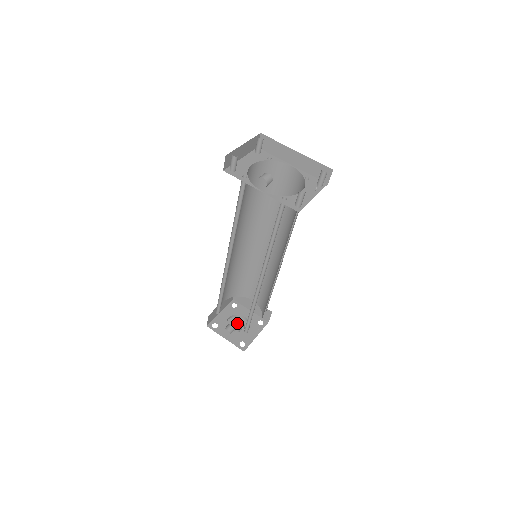
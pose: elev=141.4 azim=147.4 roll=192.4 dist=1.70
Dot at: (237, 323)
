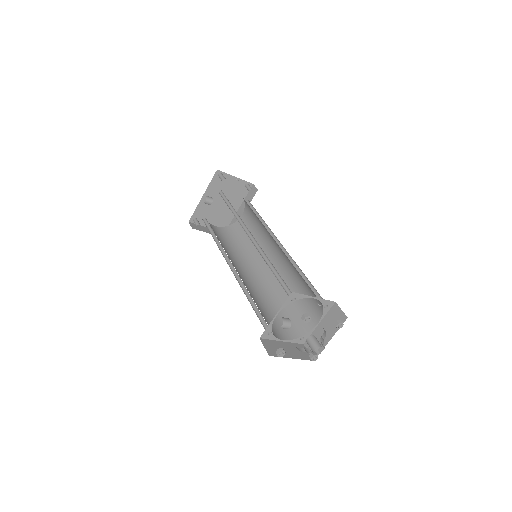
Dot at: occluded
